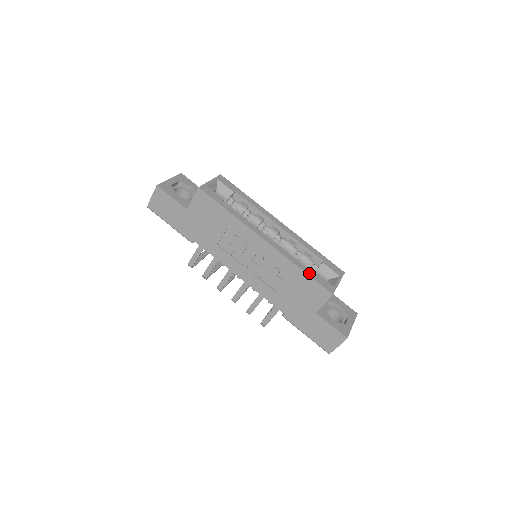
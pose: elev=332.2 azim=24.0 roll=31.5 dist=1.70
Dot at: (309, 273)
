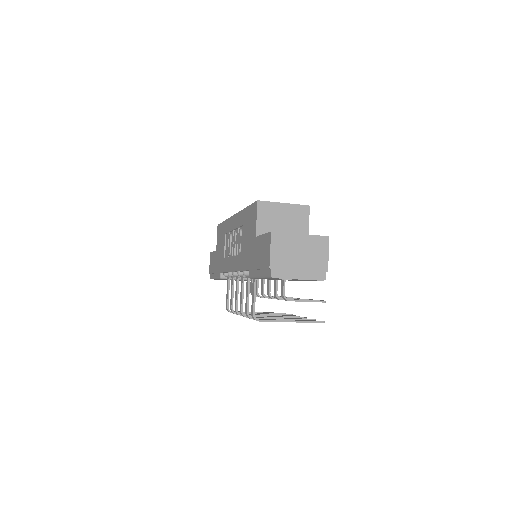
Dot at: occluded
